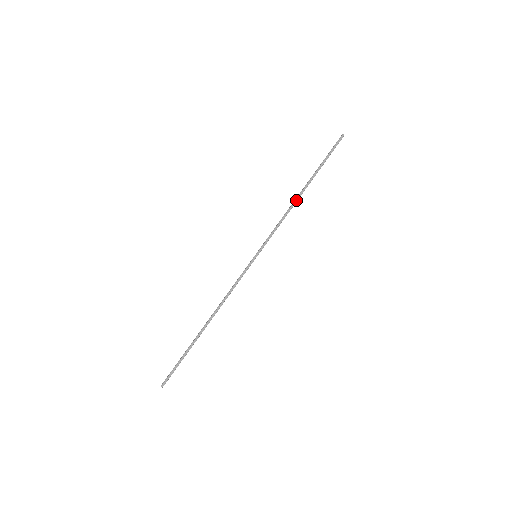
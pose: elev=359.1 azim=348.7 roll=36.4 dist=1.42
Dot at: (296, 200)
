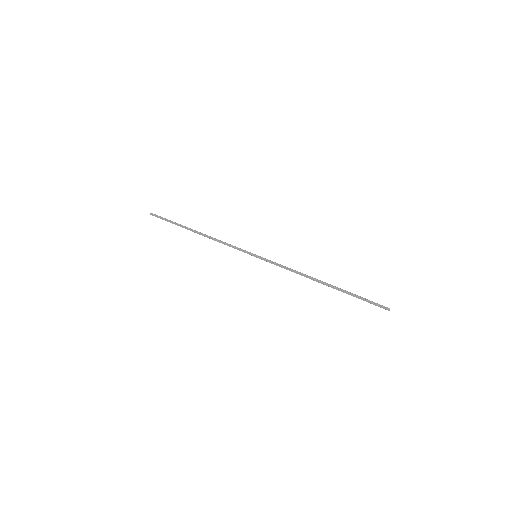
Dot at: (312, 279)
